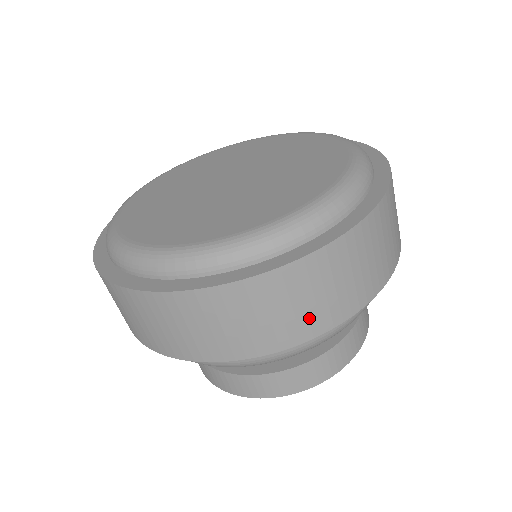
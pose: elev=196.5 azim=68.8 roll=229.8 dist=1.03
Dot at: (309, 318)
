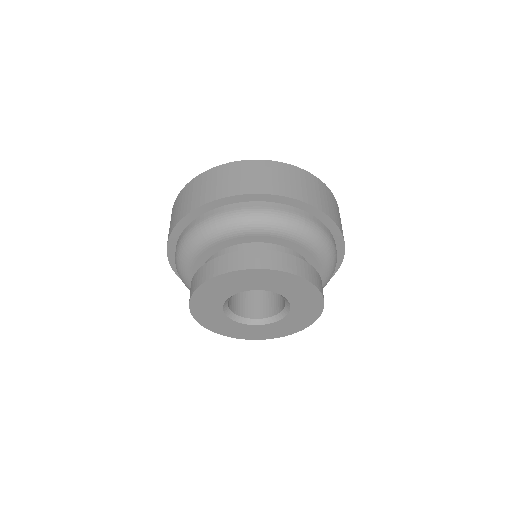
Dot at: (307, 194)
